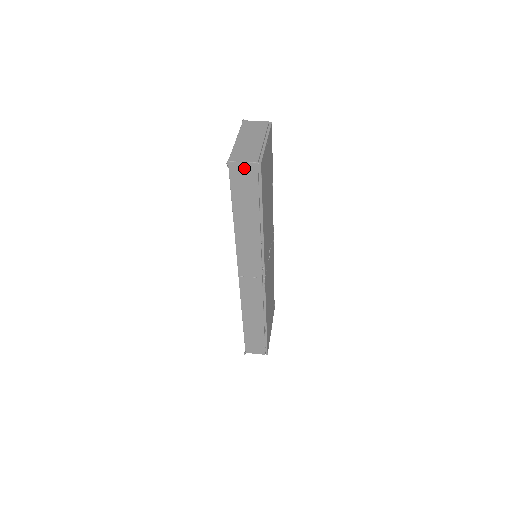
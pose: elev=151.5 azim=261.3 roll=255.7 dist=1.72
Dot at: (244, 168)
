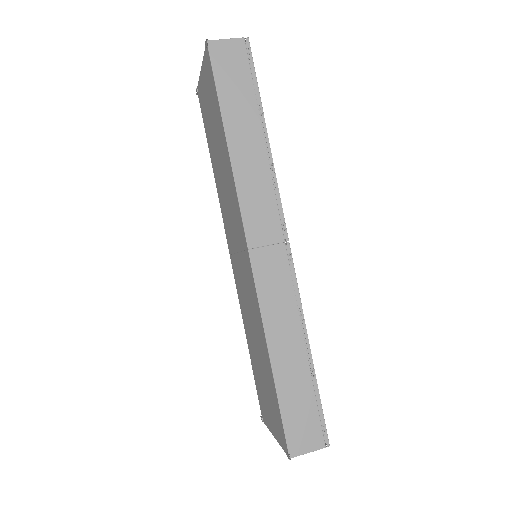
Dot at: (228, 48)
